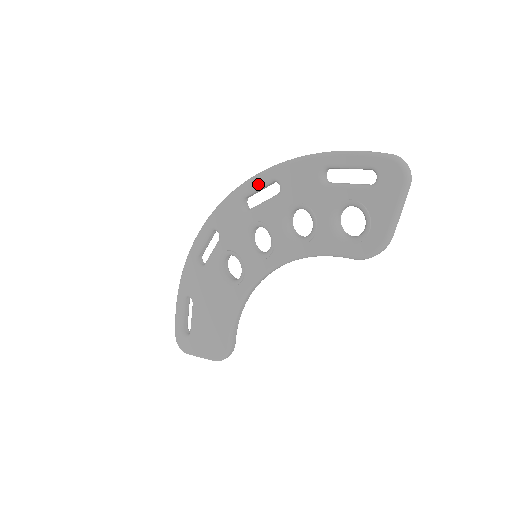
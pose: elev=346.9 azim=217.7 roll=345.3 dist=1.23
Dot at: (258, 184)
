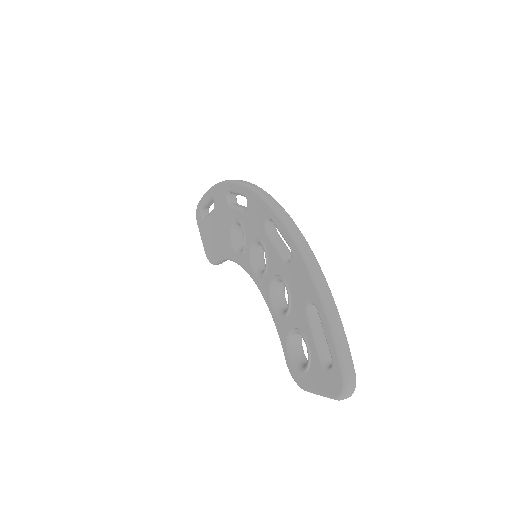
Dot at: (282, 233)
